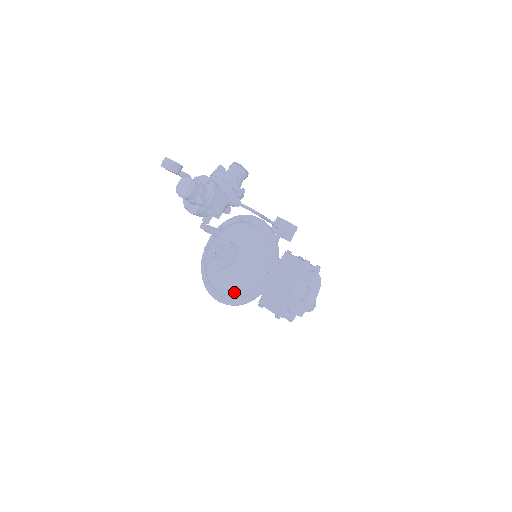
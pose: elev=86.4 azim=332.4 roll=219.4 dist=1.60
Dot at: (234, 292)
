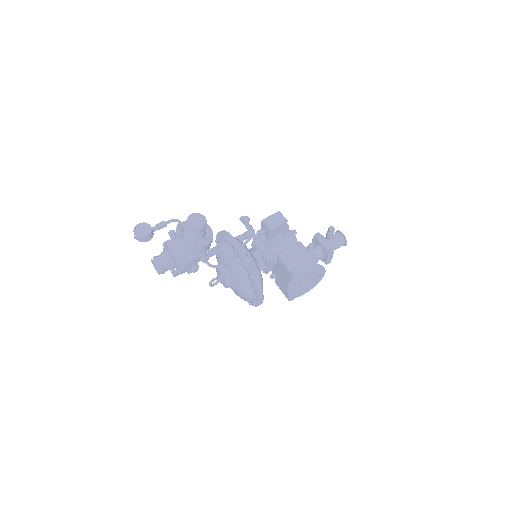
Dot at: occluded
